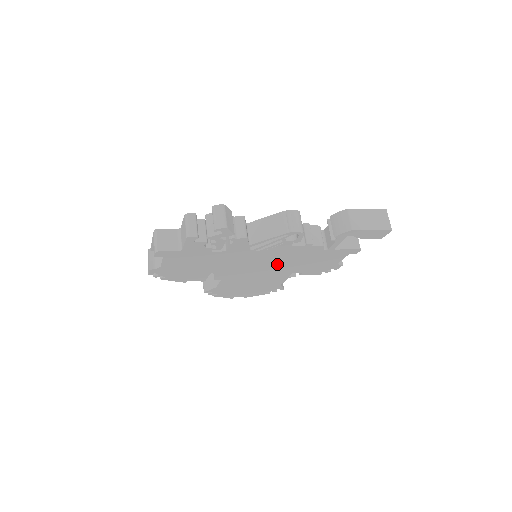
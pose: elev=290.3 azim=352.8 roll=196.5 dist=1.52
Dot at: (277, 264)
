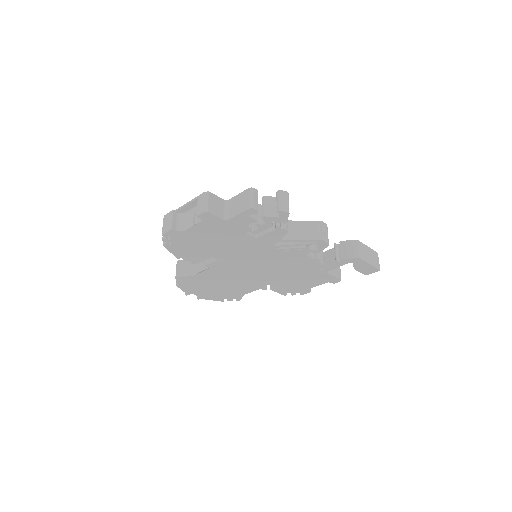
Dot at: (271, 270)
